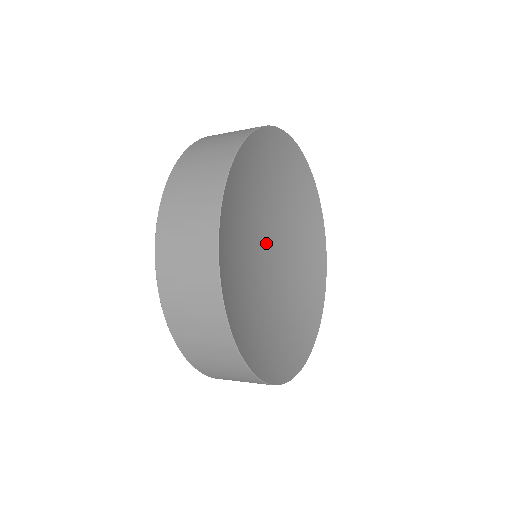
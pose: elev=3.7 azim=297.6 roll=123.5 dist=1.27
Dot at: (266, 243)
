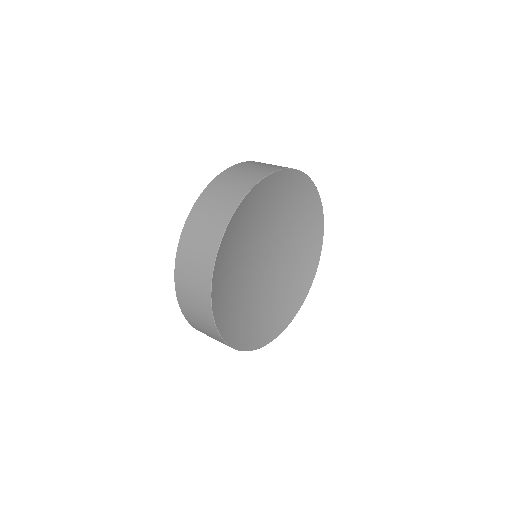
Dot at: (264, 250)
